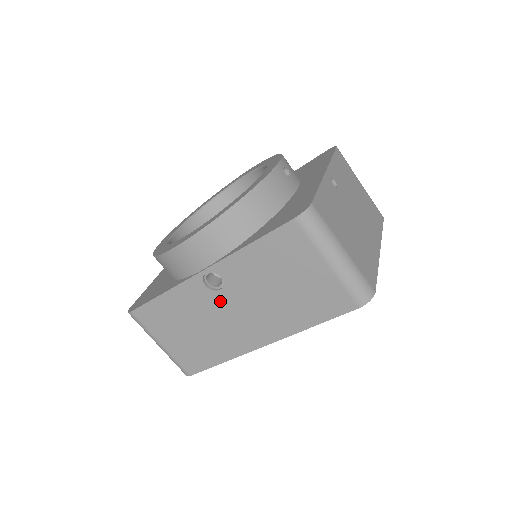
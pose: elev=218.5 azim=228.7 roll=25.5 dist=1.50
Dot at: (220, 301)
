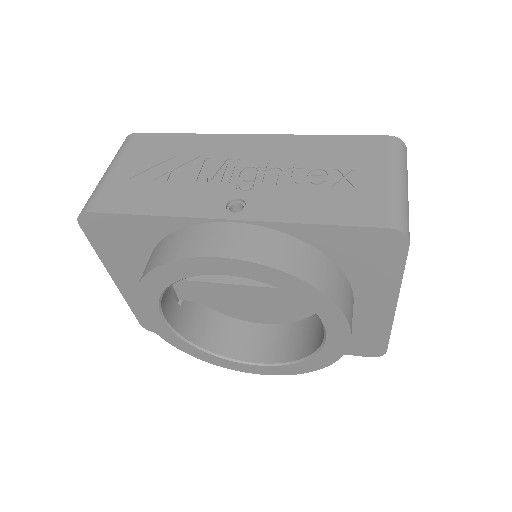
Dot at: occluded
